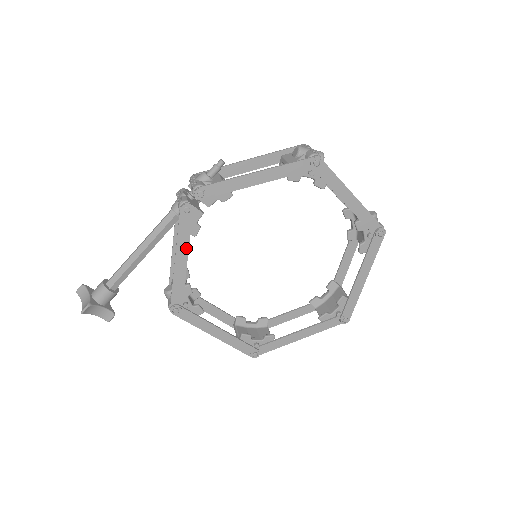
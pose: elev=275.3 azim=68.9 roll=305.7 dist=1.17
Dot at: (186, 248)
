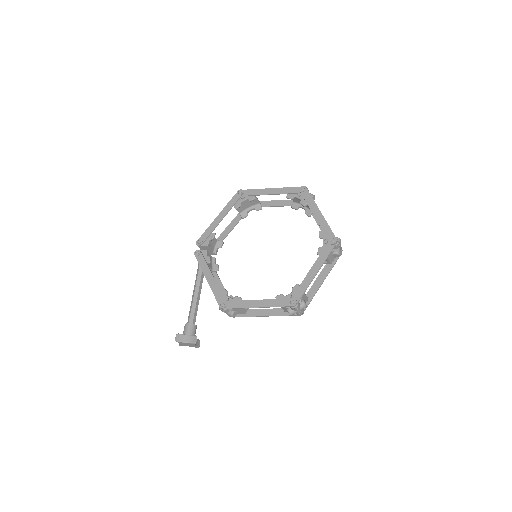
Dot at: (208, 270)
